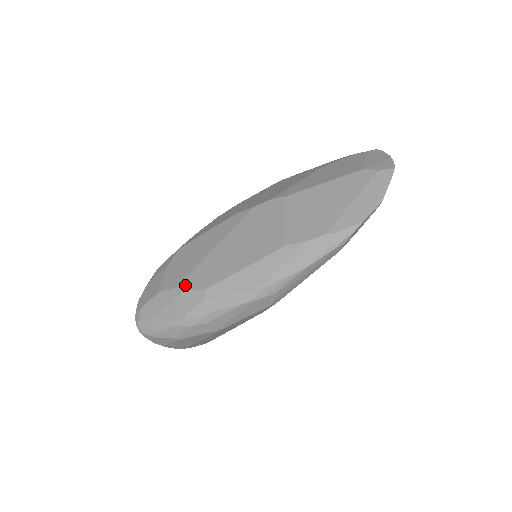
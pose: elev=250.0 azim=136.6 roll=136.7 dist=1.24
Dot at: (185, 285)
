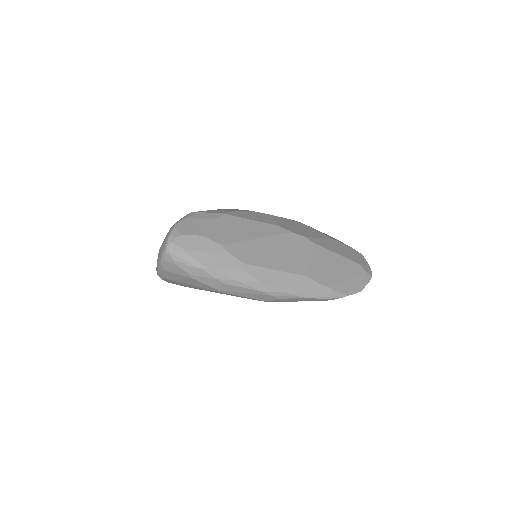
Dot at: (228, 248)
